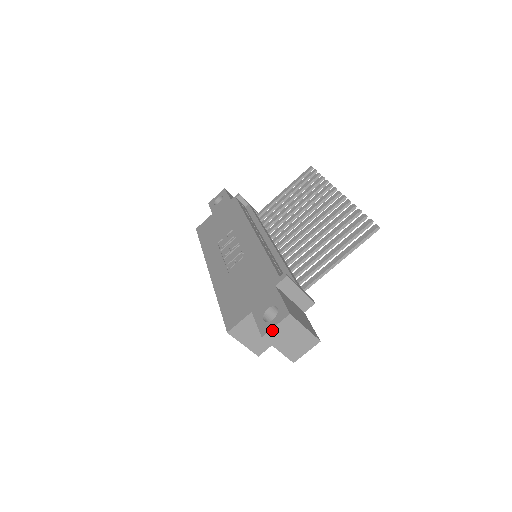
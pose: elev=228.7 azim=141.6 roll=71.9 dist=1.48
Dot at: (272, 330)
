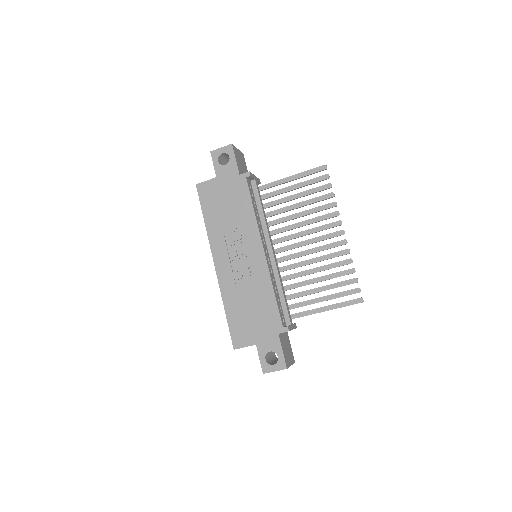
Dot at: occluded
